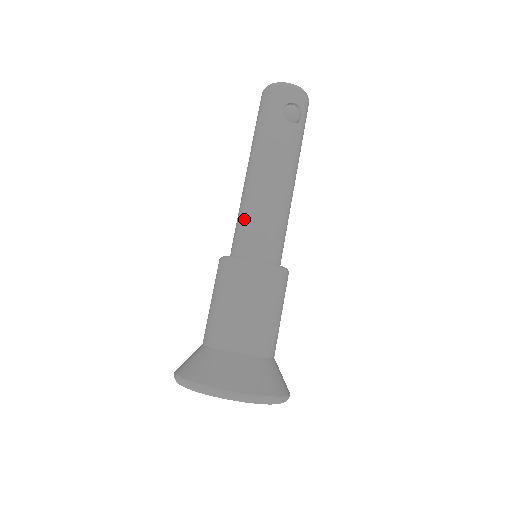
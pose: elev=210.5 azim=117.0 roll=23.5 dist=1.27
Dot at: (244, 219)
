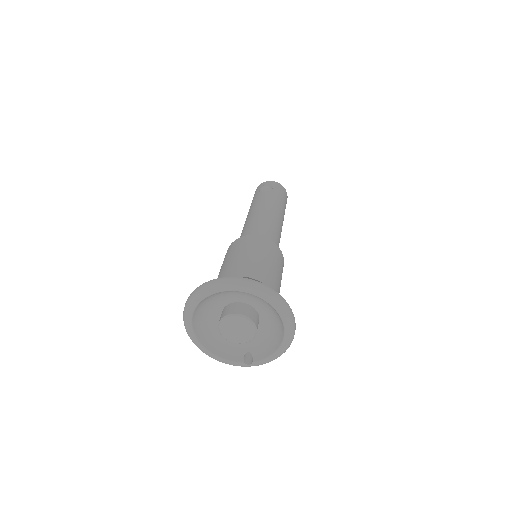
Dot at: occluded
